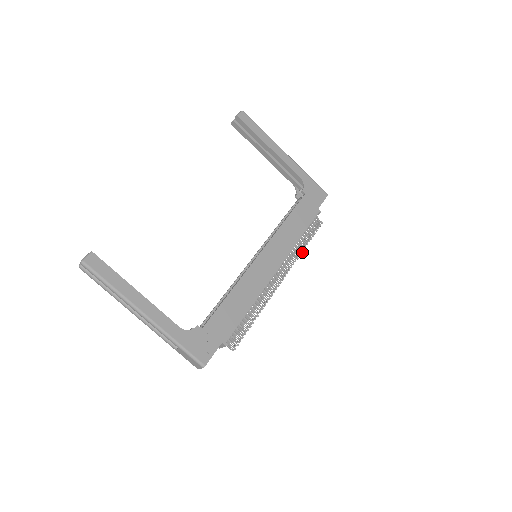
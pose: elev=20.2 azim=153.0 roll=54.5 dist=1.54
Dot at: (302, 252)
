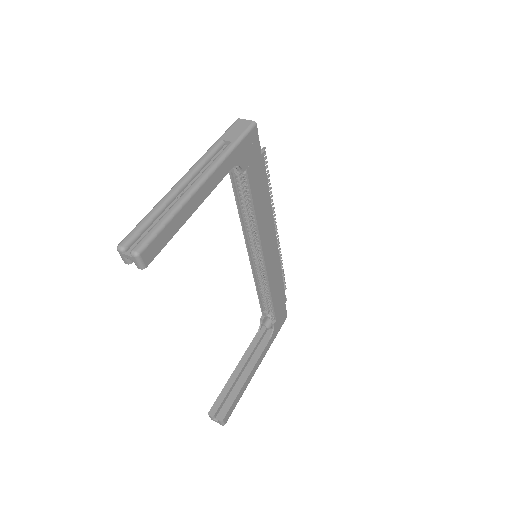
Dot at: (272, 196)
